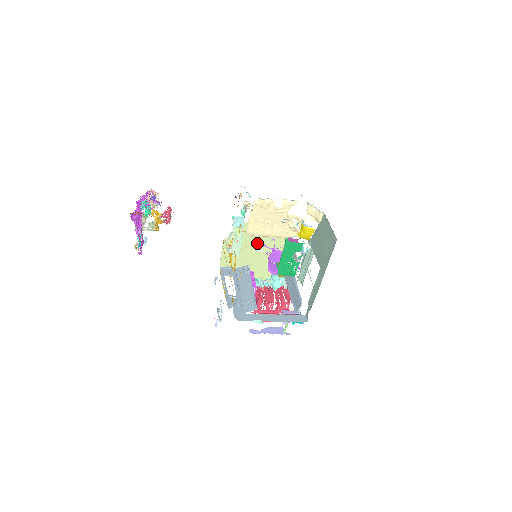
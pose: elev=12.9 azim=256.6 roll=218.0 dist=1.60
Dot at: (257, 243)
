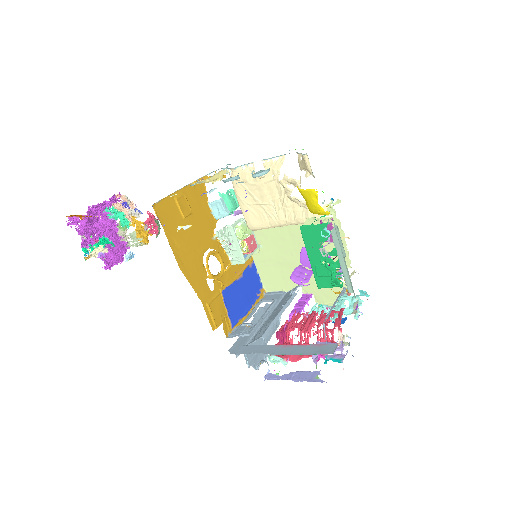
Dot at: (295, 247)
